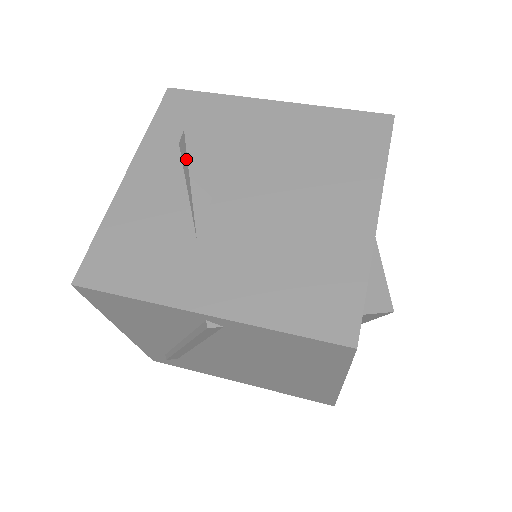
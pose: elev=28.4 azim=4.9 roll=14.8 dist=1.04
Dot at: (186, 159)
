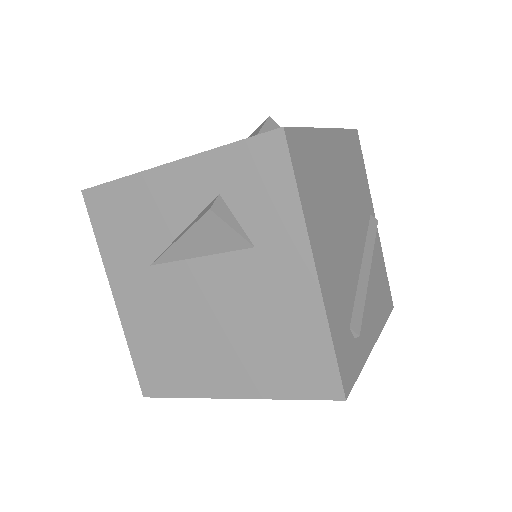
Dot at: (193, 224)
